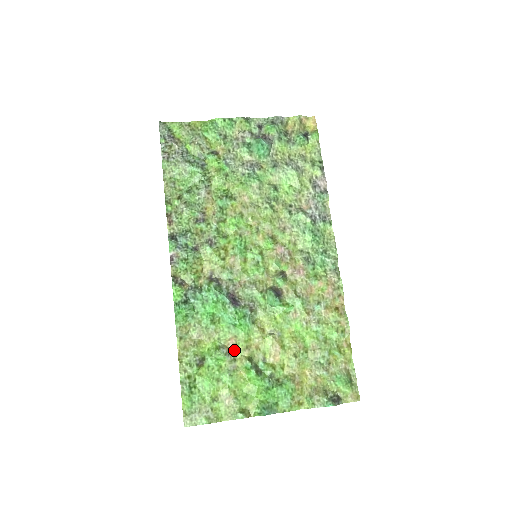
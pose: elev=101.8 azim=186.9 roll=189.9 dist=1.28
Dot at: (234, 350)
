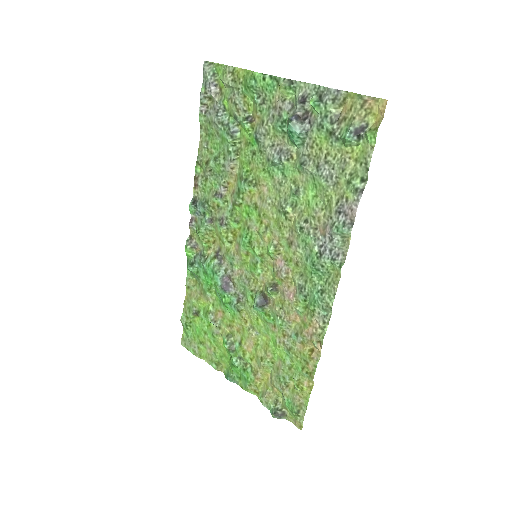
Dot at: (220, 321)
